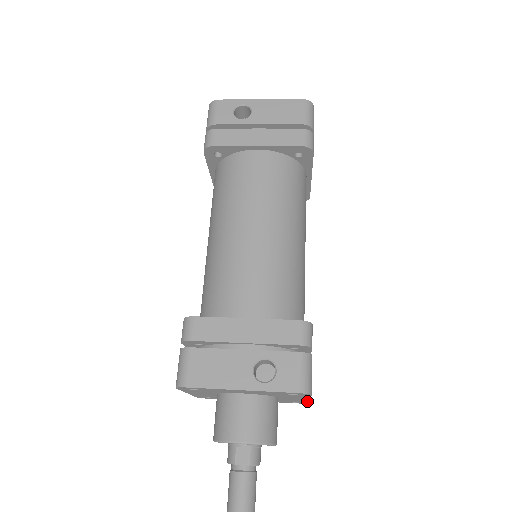
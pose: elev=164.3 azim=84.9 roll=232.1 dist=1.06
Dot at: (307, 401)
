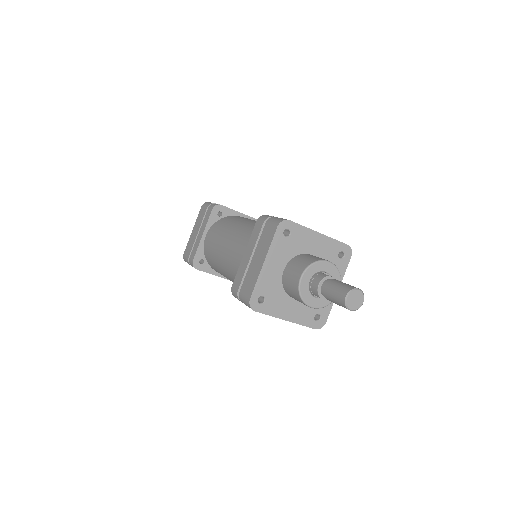
Dot at: (331, 307)
